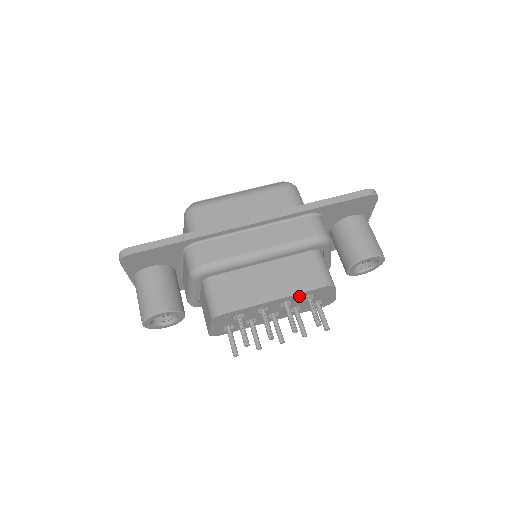
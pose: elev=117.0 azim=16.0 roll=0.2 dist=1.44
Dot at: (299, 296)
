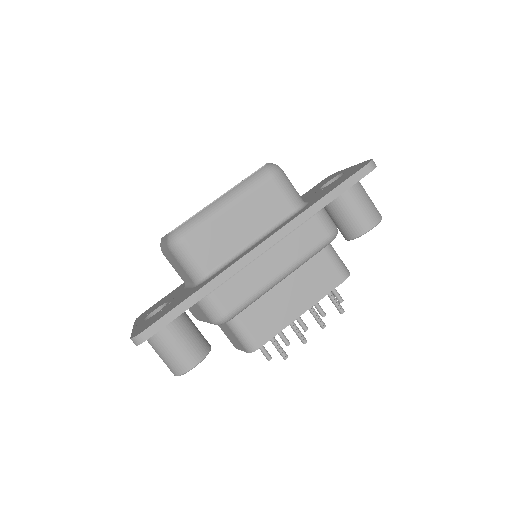
Dot at: occluded
